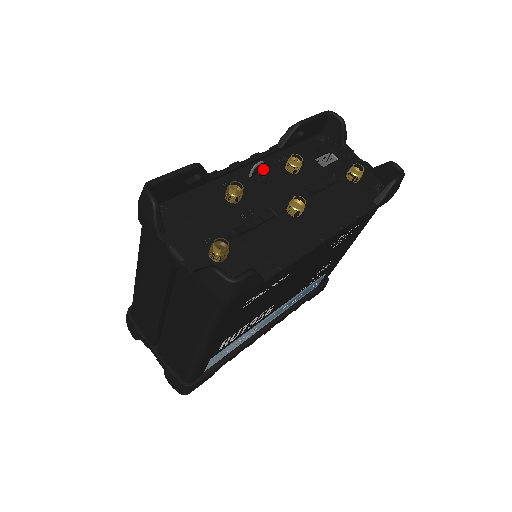
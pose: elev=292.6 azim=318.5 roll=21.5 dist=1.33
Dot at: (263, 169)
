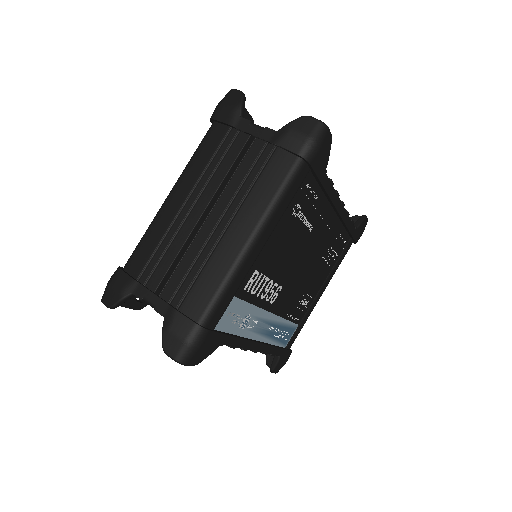
Dot at: occluded
